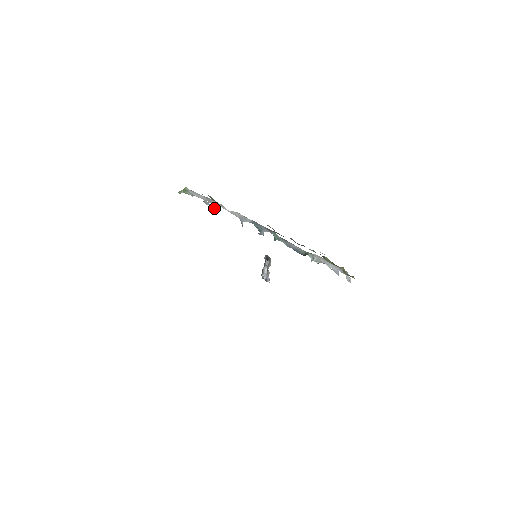
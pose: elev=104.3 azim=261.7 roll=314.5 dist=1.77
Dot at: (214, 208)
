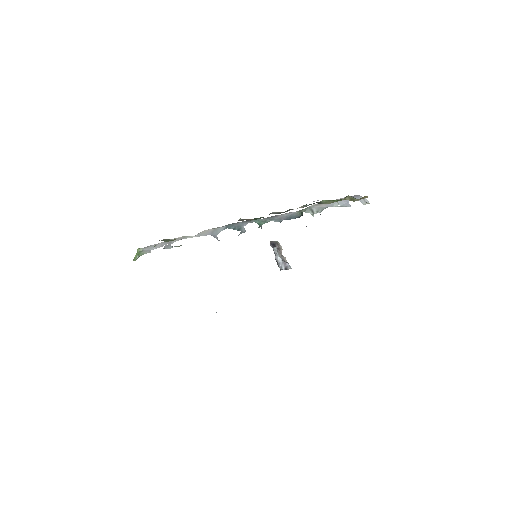
Dot at: (178, 246)
